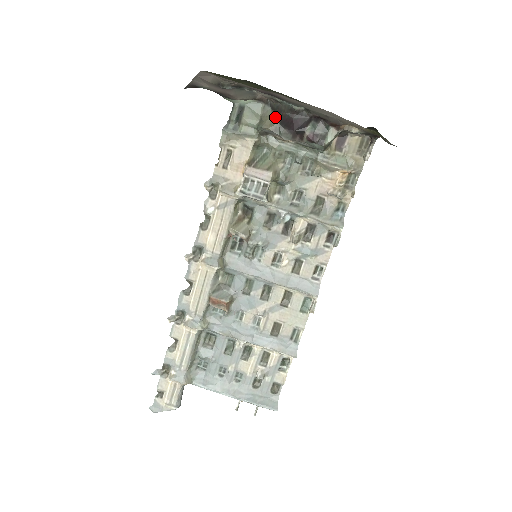
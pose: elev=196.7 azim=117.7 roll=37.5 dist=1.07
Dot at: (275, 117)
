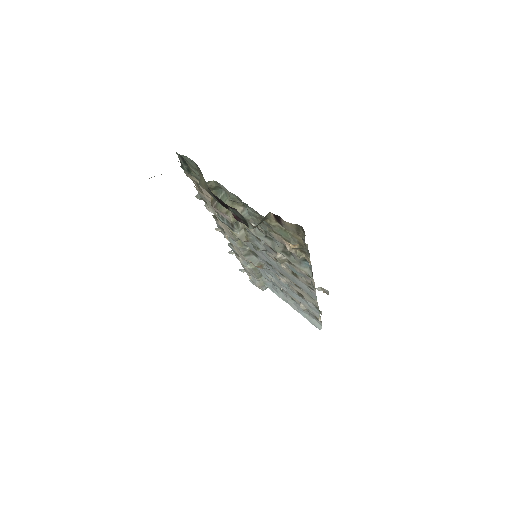
Dot at: (205, 182)
